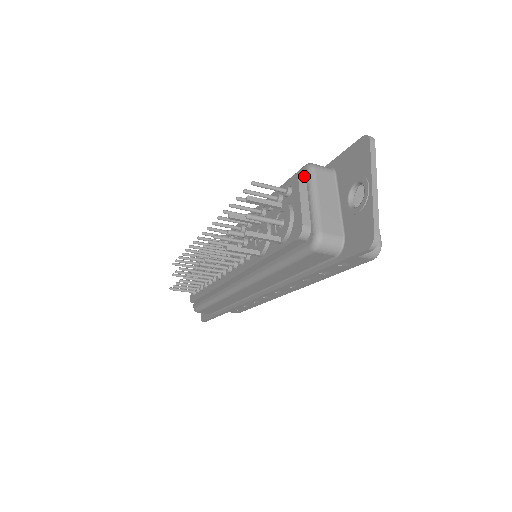
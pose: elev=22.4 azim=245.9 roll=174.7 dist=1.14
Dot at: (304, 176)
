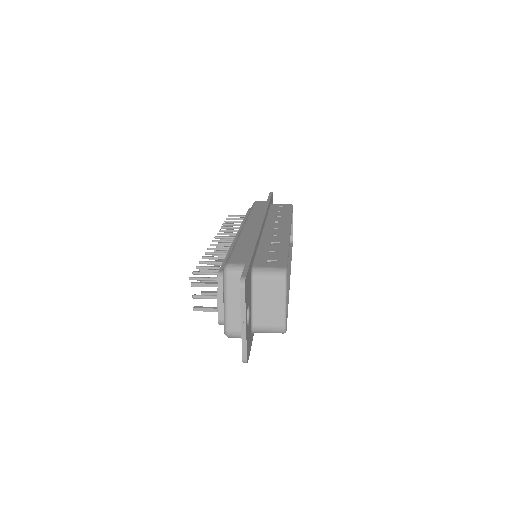
Dot at: occluded
